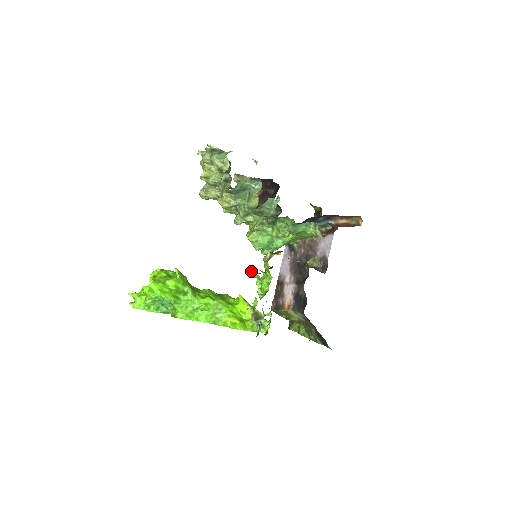
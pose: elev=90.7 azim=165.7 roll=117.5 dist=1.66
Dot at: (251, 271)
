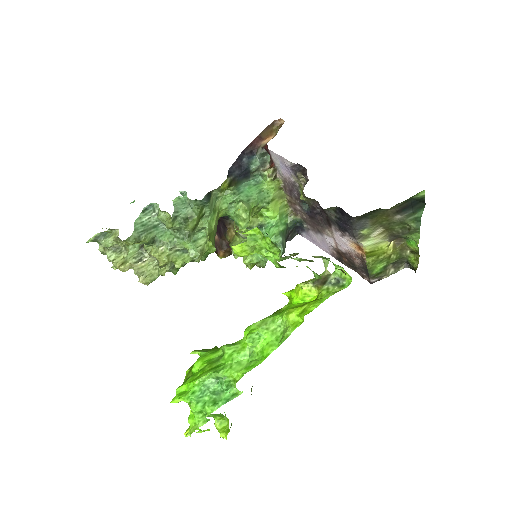
Dot at: (234, 251)
